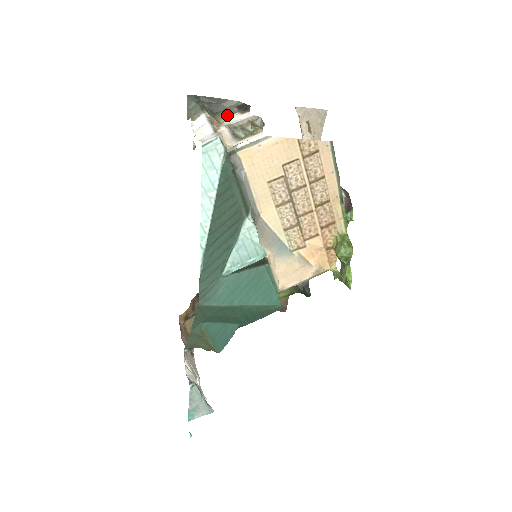
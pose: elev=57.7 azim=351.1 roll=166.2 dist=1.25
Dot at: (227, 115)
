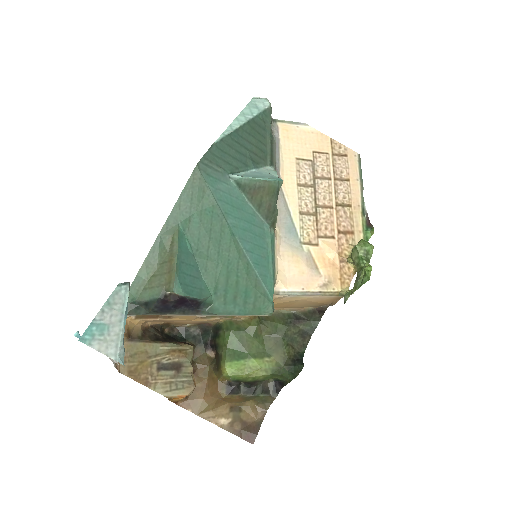
Dot at: occluded
